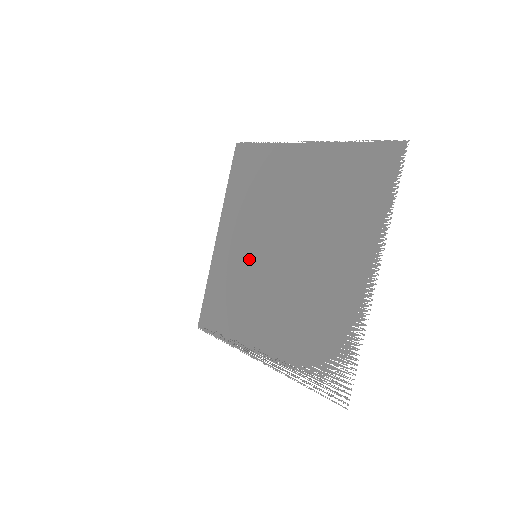
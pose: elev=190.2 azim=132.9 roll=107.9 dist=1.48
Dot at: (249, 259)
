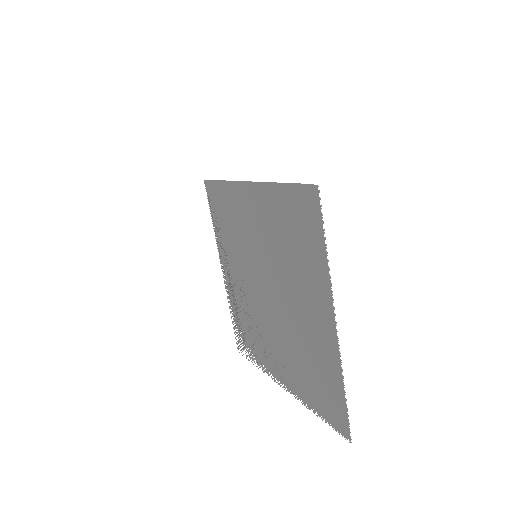
Dot at: (252, 246)
